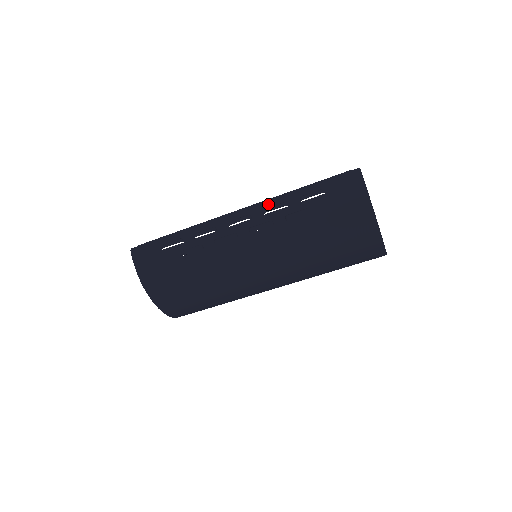
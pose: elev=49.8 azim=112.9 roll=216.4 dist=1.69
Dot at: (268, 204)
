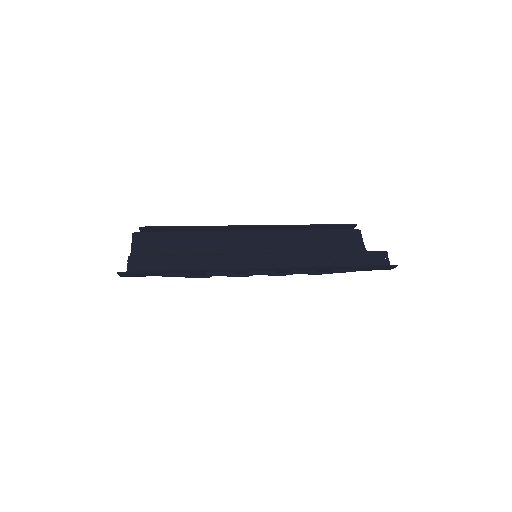
Dot at: (299, 269)
